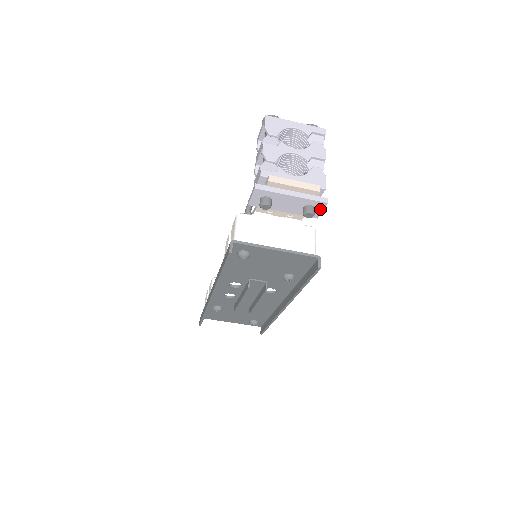
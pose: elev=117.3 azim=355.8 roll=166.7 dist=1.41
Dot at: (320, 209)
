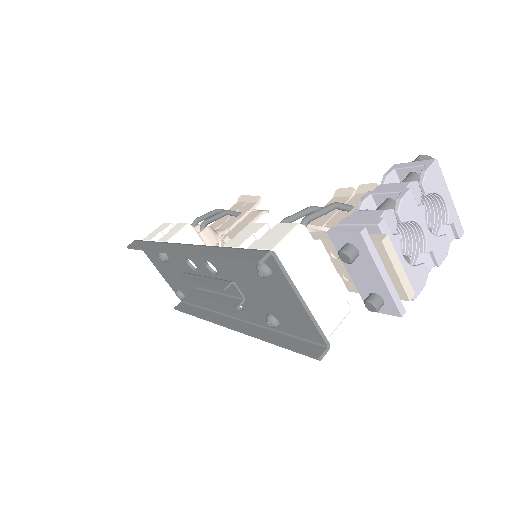
Dot at: (385, 310)
